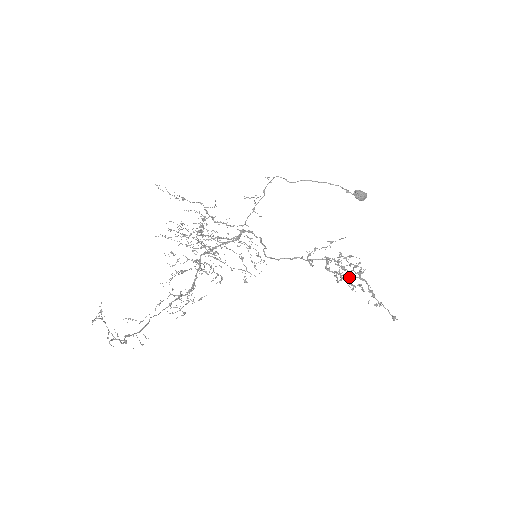
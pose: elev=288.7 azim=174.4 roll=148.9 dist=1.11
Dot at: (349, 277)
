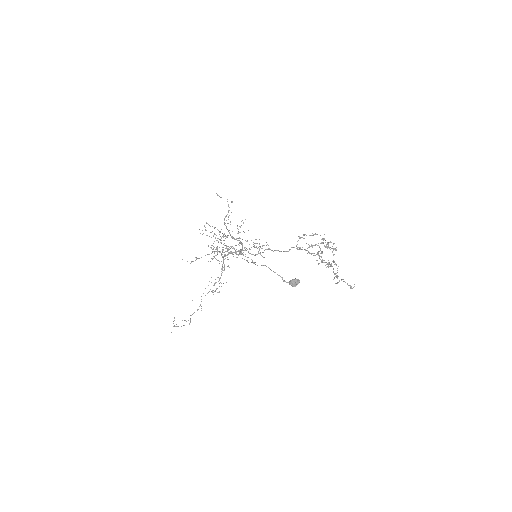
Dot at: (324, 260)
